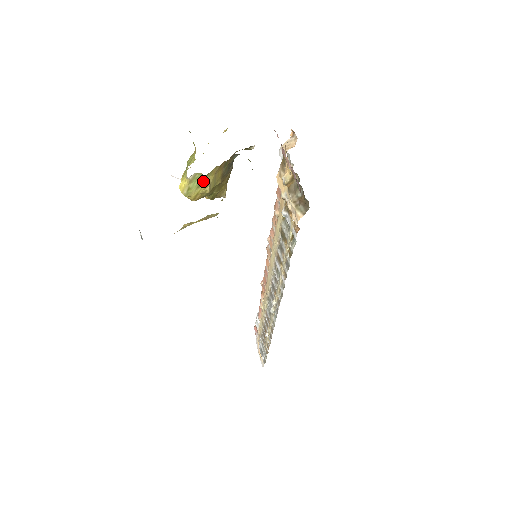
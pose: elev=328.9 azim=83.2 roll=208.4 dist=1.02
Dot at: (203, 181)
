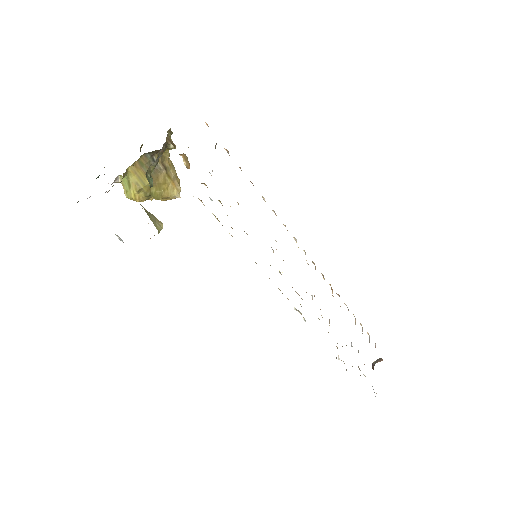
Dot at: (130, 182)
